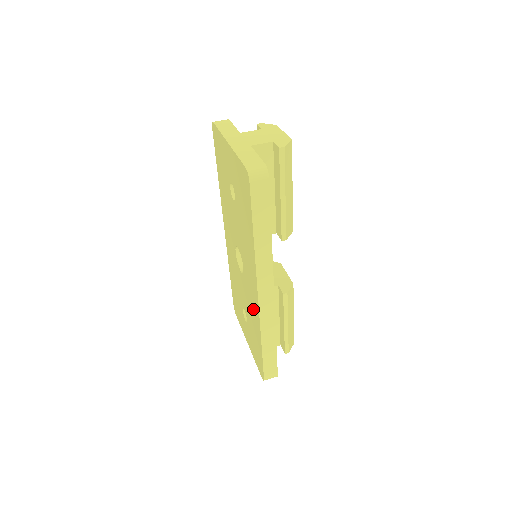
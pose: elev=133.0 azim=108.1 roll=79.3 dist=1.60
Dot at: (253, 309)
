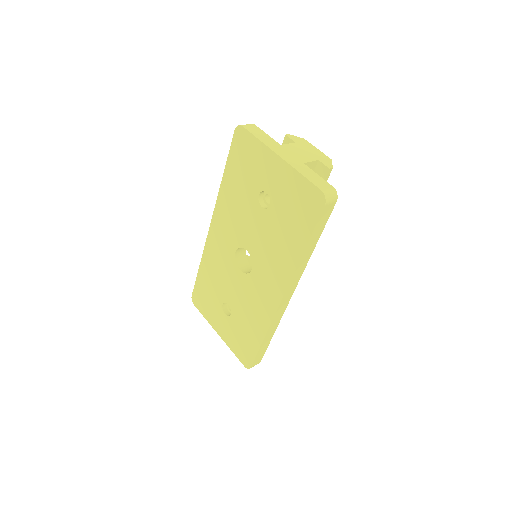
Dot at: (259, 307)
